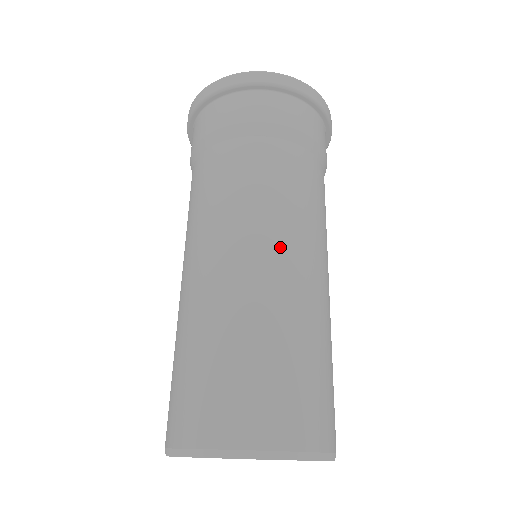
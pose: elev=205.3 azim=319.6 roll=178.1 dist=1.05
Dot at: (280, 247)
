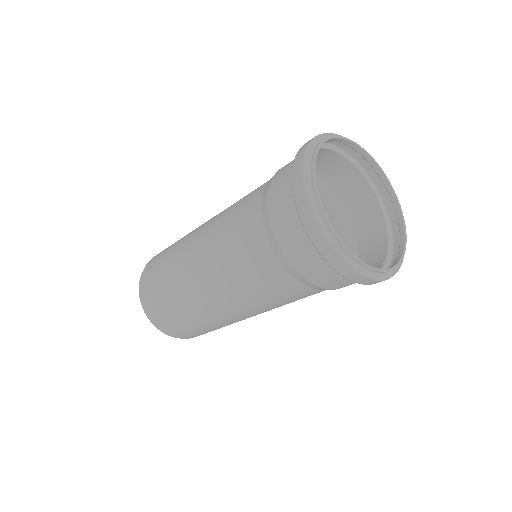
Dot at: (244, 313)
